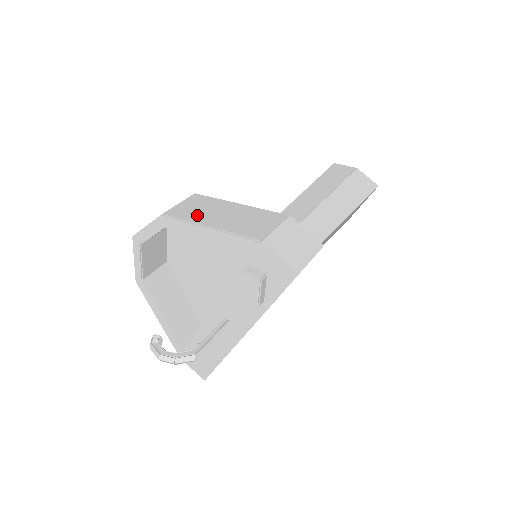
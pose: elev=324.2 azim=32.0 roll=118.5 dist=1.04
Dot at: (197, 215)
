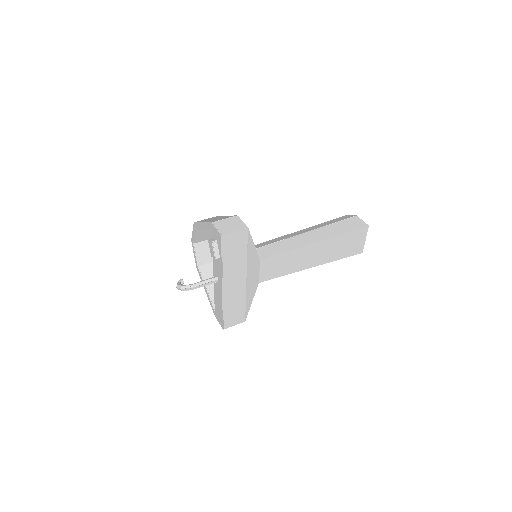
Dot at: (205, 220)
